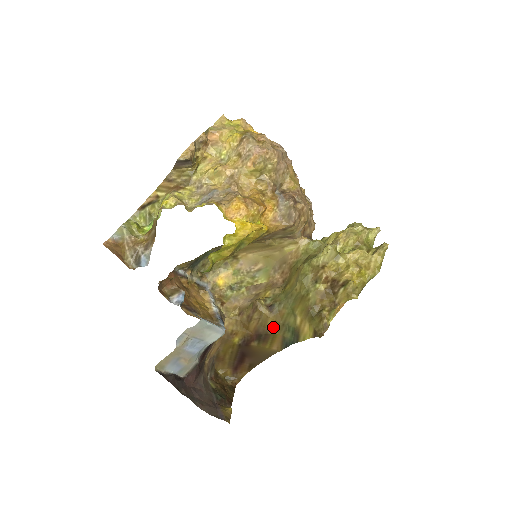
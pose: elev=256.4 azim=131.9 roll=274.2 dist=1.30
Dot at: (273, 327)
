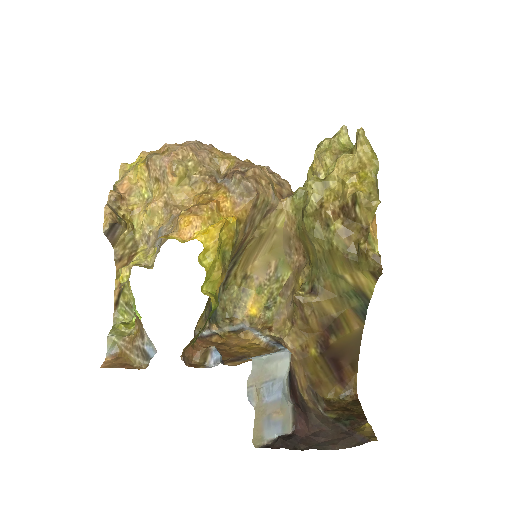
Dot at: (333, 308)
